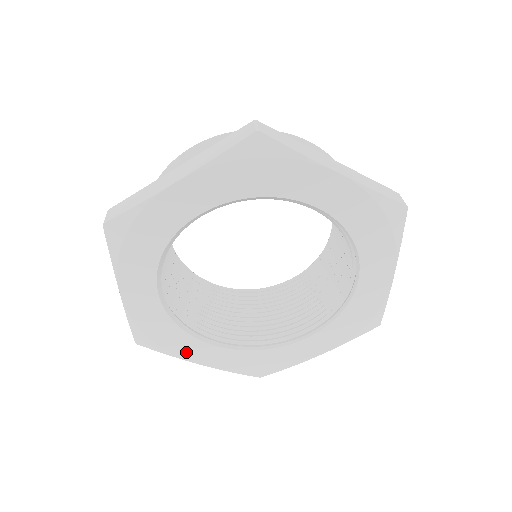
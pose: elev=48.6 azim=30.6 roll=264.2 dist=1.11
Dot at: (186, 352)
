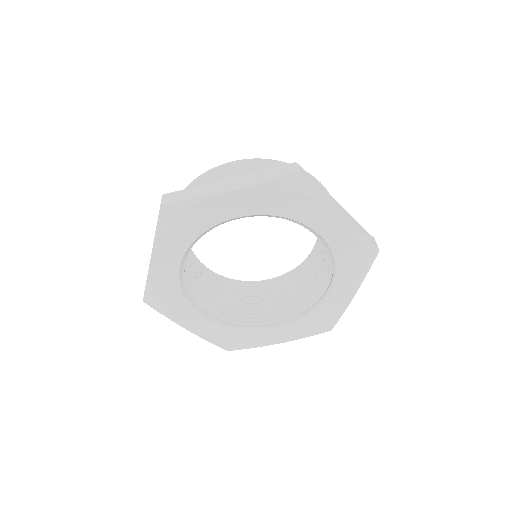
Dot at: (261, 341)
